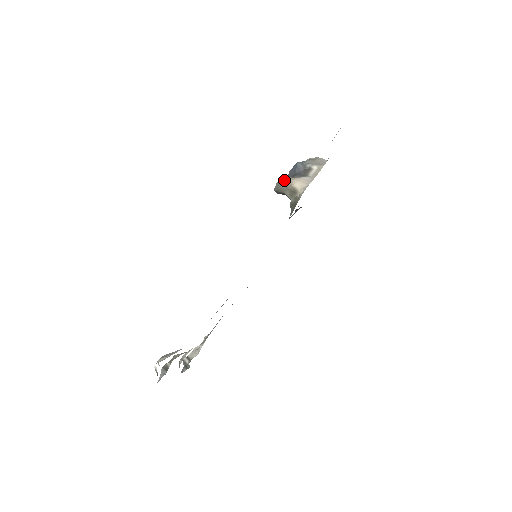
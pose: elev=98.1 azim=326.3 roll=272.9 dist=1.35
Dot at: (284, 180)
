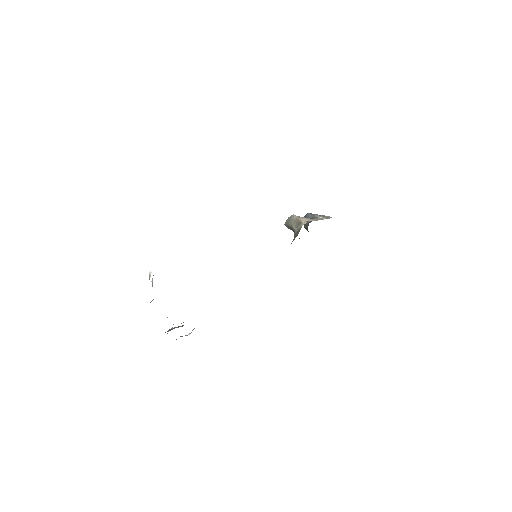
Dot at: (294, 216)
